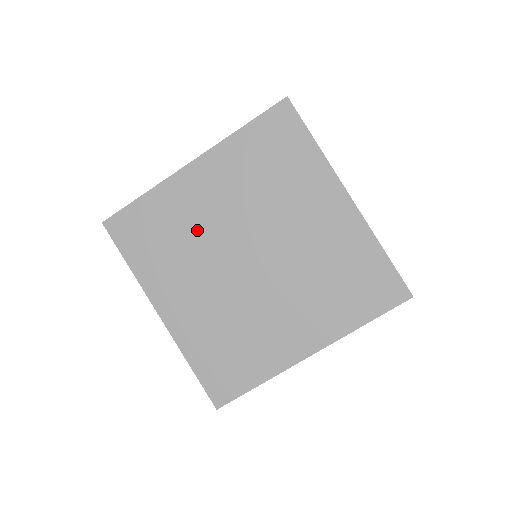
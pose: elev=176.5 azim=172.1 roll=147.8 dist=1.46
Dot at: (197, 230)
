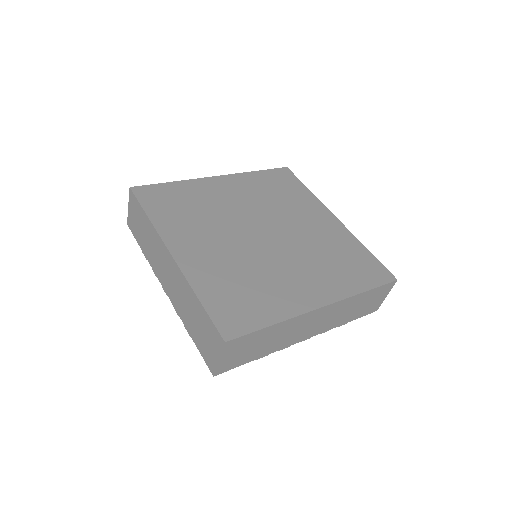
Dot at: (217, 209)
